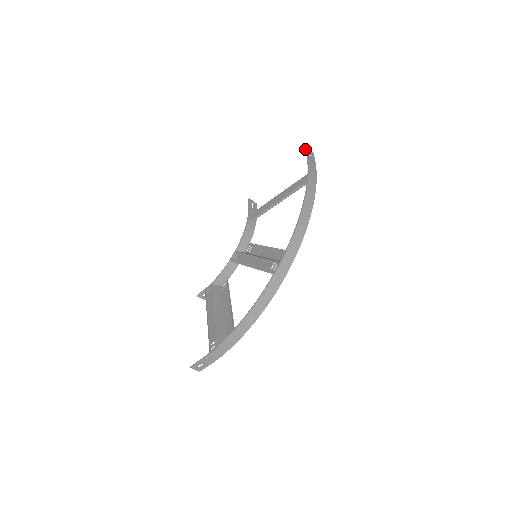
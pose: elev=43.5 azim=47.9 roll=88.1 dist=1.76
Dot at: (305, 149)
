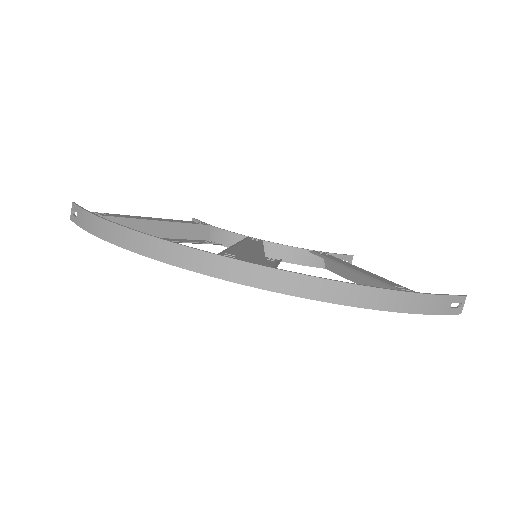
Dot at: occluded
